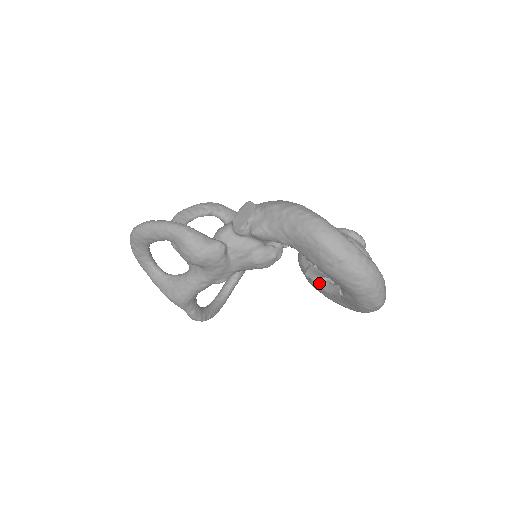
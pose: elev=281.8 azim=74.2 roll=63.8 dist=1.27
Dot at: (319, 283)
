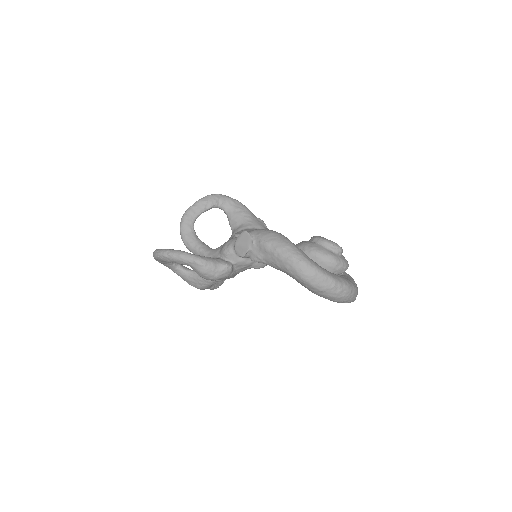
Dot at: occluded
